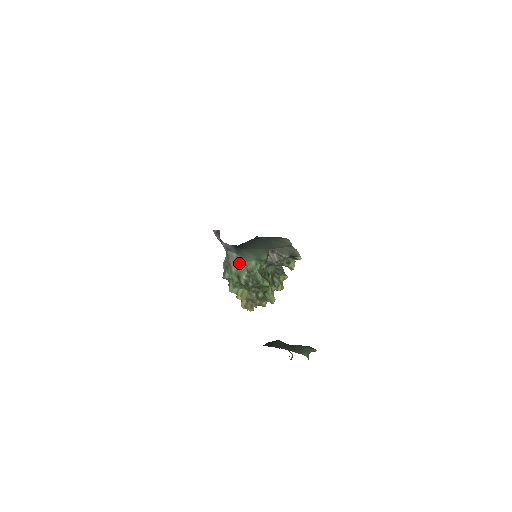
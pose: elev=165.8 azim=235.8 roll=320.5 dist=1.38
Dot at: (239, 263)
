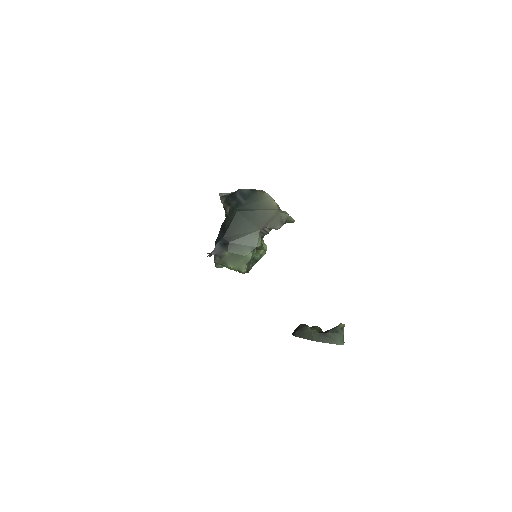
Dot at: (234, 259)
